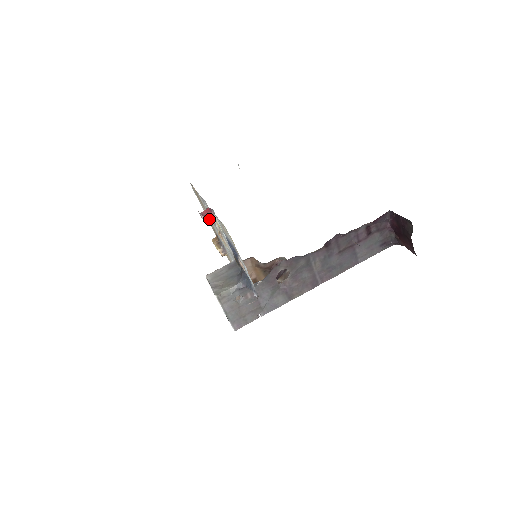
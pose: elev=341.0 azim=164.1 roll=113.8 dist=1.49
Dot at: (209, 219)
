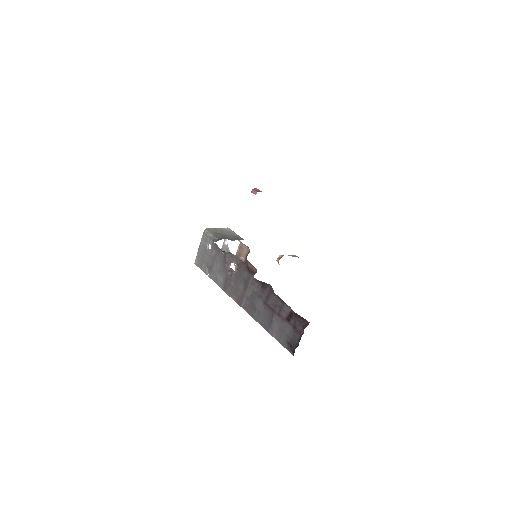
Dot at: occluded
